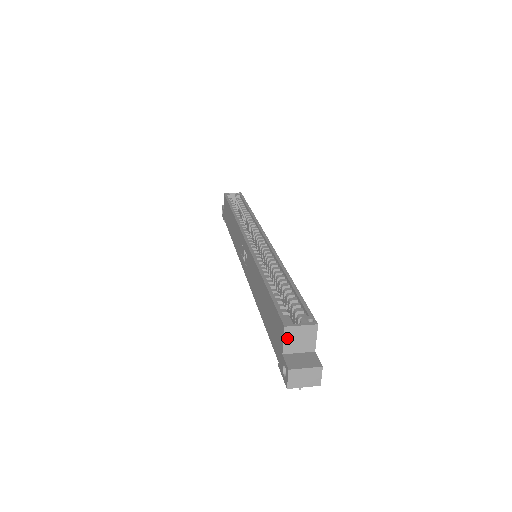
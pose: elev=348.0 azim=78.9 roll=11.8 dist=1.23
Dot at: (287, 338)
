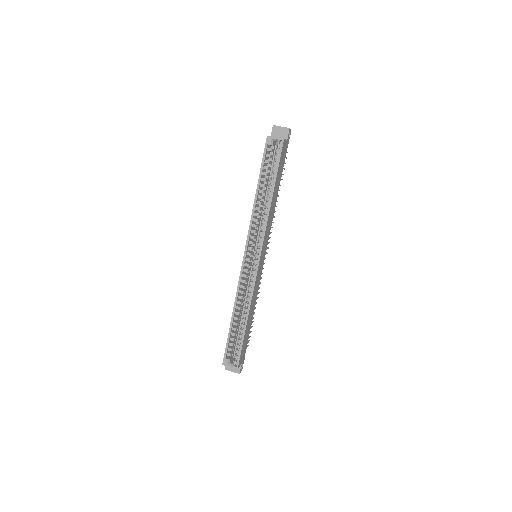
Dot at: occluded
